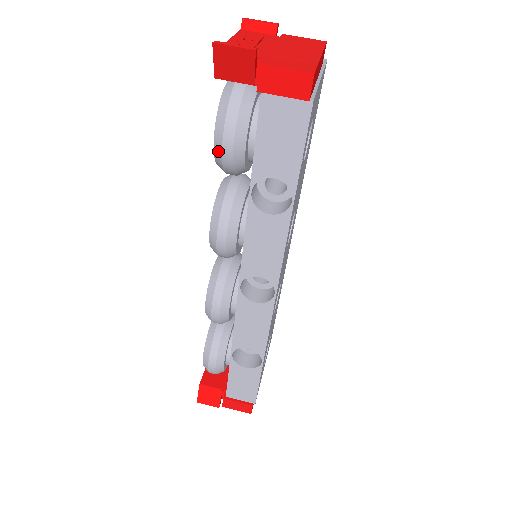
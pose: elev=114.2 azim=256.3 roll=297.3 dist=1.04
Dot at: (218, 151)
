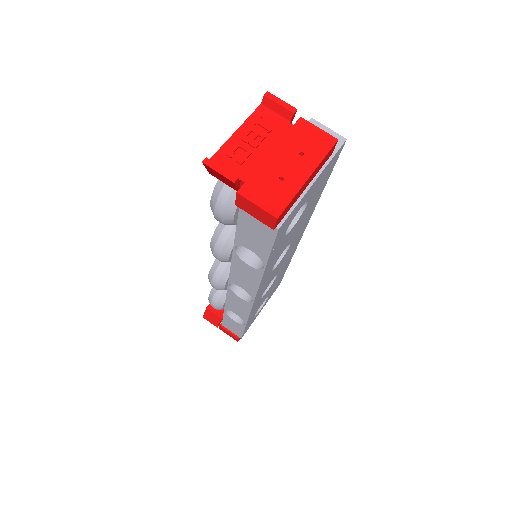
Dot at: occluded
